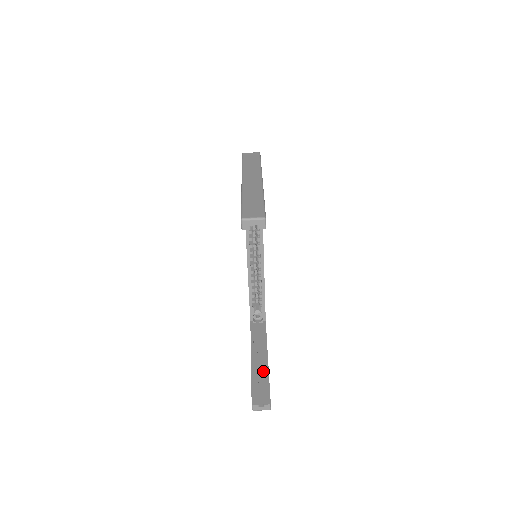
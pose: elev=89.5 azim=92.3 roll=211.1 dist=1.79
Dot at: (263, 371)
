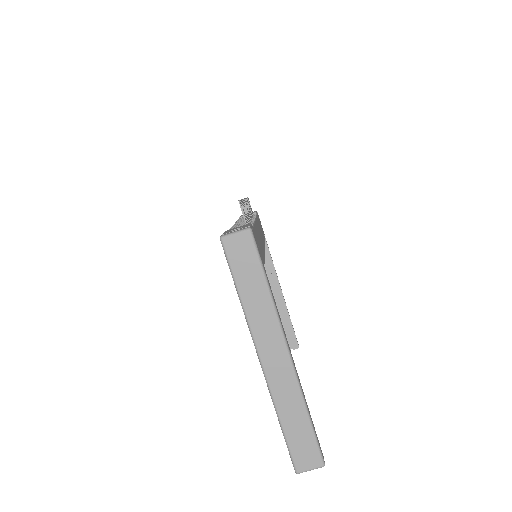
Dot at: (282, 311)
